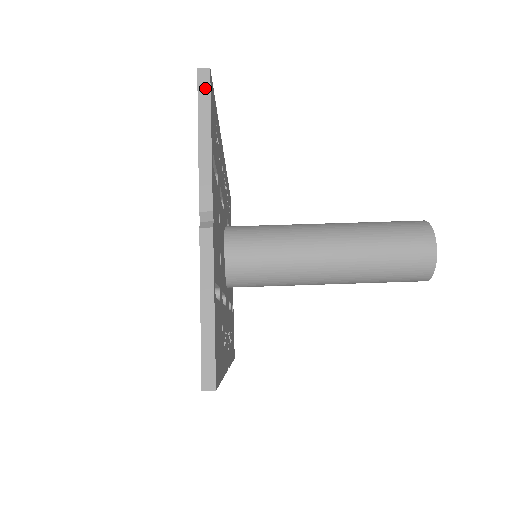
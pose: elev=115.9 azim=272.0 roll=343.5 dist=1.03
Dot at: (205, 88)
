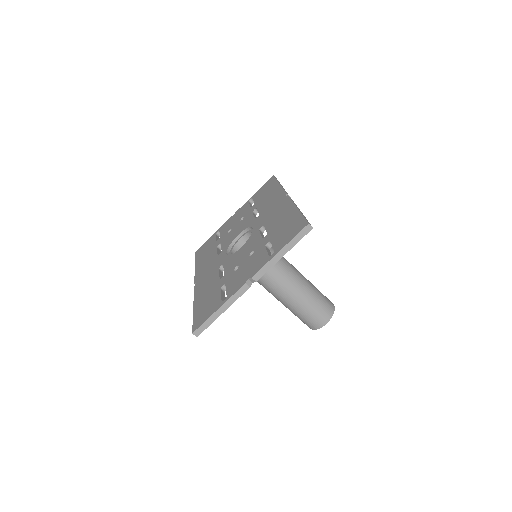
Dot at: (303, 234)
